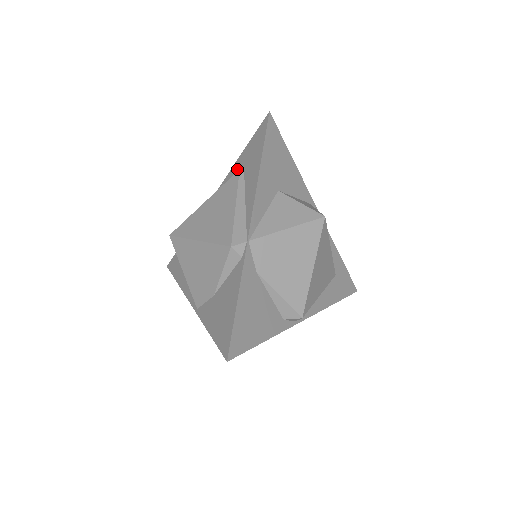
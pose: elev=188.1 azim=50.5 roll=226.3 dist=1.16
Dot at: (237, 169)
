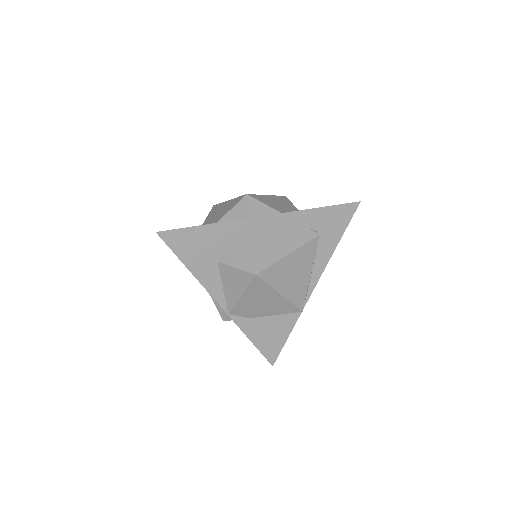
Dot at: occluded
